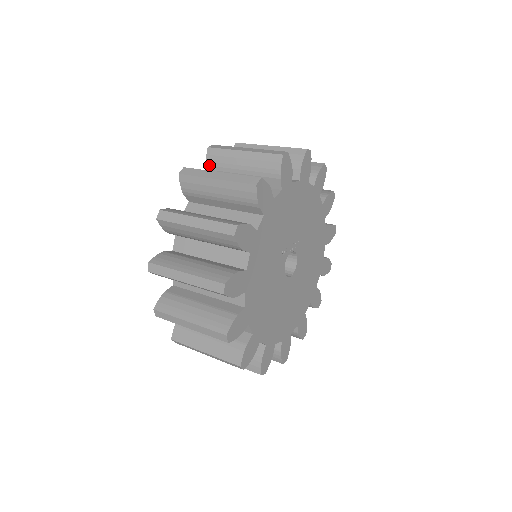
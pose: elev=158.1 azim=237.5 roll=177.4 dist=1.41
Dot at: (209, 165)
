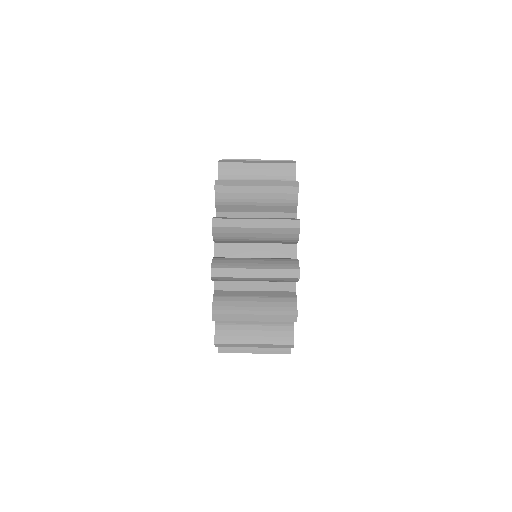
Dot at: (219, 201)
